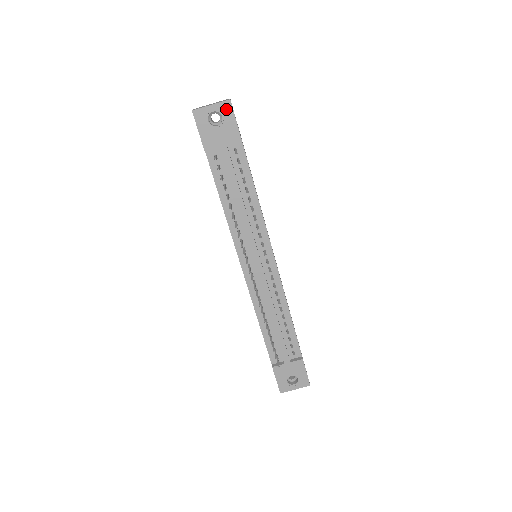
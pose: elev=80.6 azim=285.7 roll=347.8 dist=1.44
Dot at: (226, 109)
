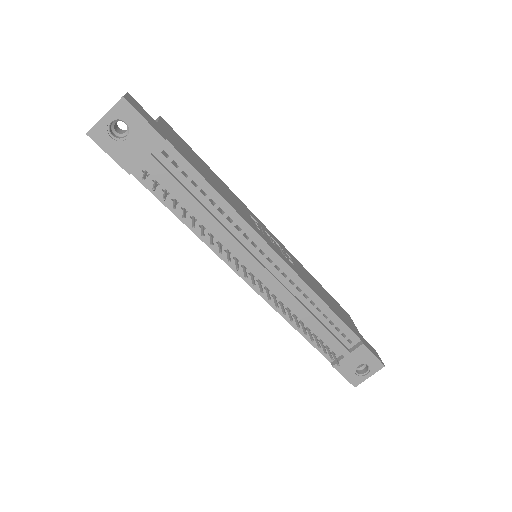
Dot at: (125, 111)
